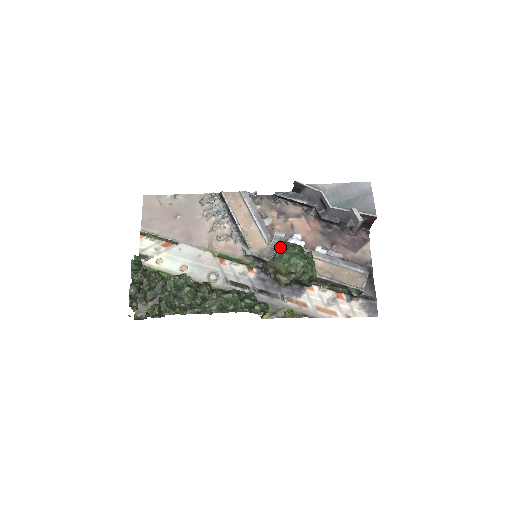
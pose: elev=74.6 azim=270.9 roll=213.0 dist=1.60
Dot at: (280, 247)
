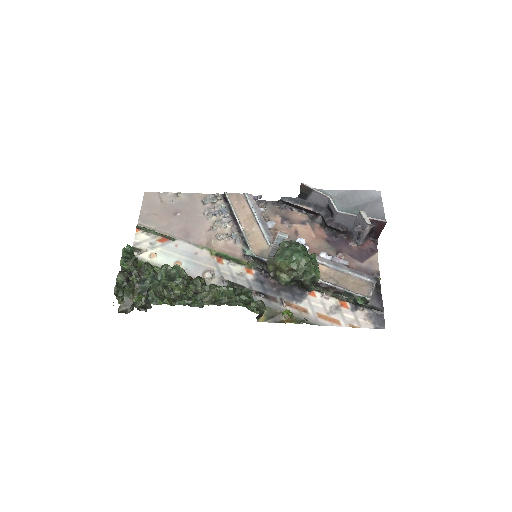
Dot at: (282, 244)
